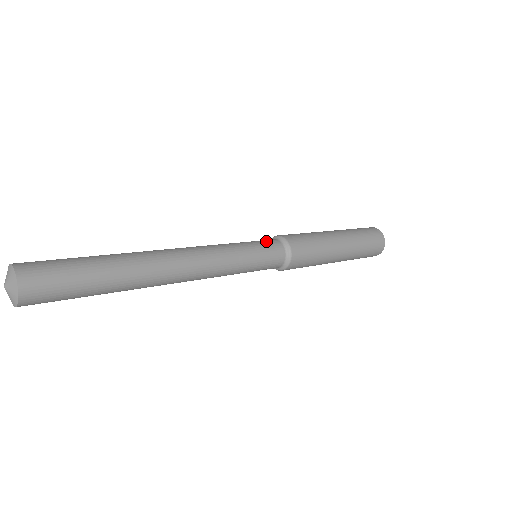
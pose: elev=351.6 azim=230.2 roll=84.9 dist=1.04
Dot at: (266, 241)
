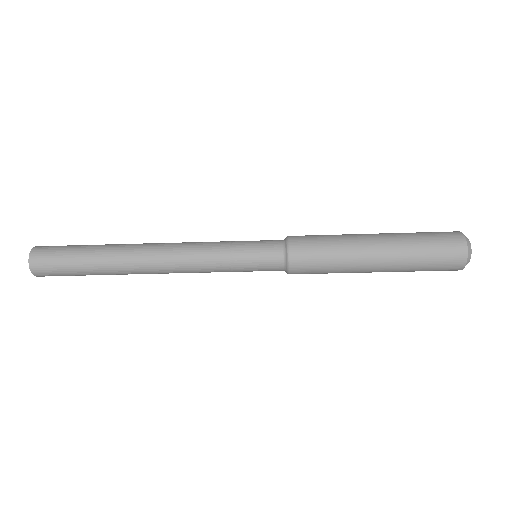
Dot at: occluded
